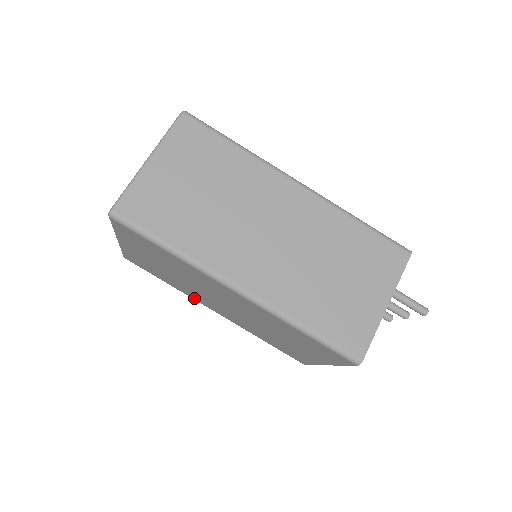
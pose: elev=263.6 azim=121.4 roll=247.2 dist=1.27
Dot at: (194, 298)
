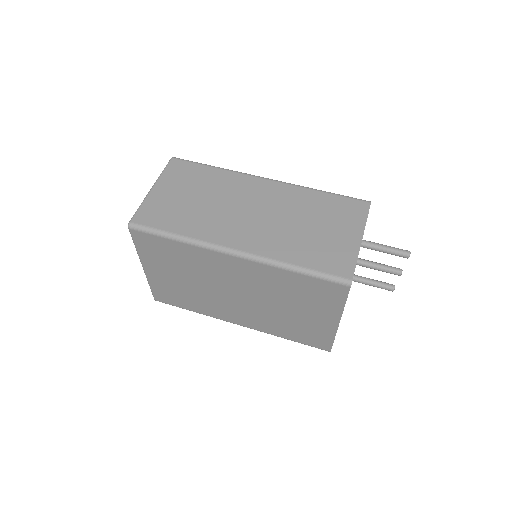
Dot at: (218, 316)
